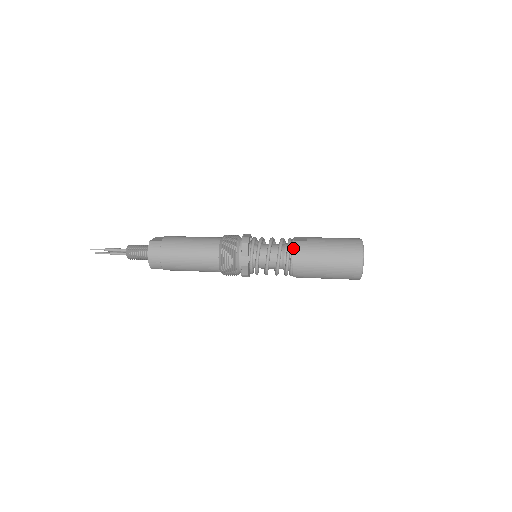
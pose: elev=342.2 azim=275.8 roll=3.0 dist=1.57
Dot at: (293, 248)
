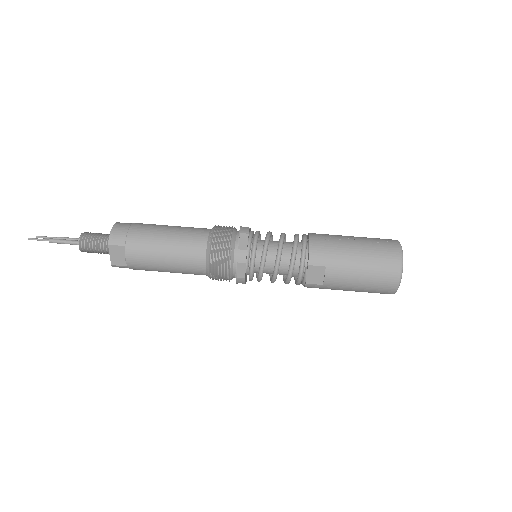
Dot at: (304, 286)
